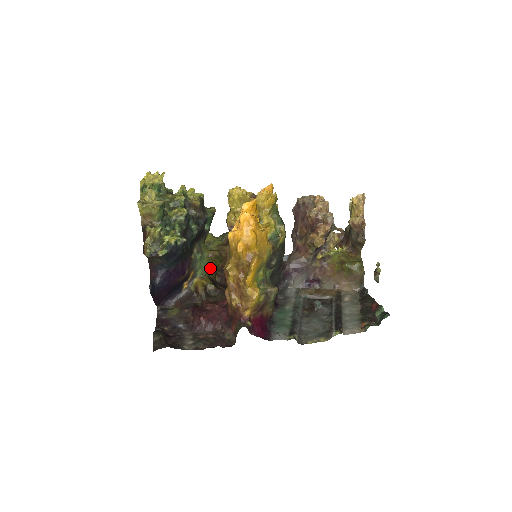
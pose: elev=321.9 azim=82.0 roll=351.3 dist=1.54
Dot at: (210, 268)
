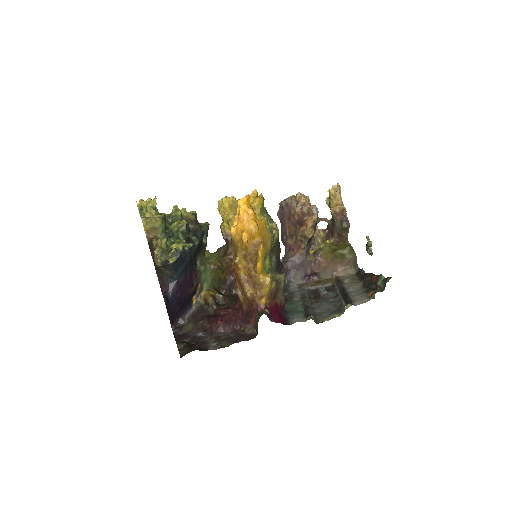
Dot at: (214, 280)
